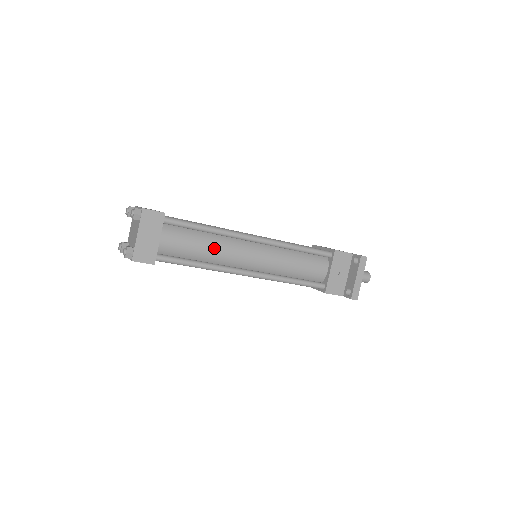
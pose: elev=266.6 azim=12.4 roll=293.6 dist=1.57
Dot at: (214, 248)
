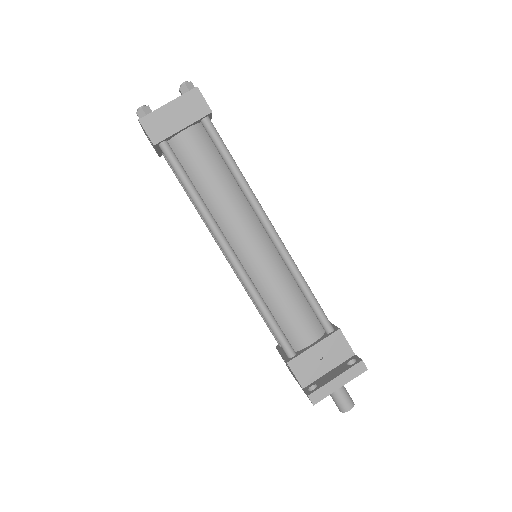
Dot at: (223, 194)
